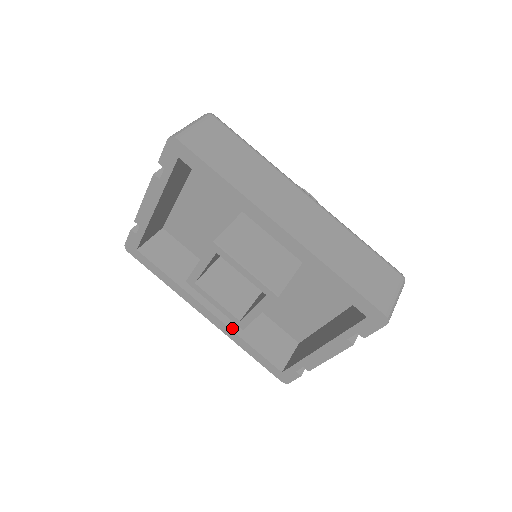
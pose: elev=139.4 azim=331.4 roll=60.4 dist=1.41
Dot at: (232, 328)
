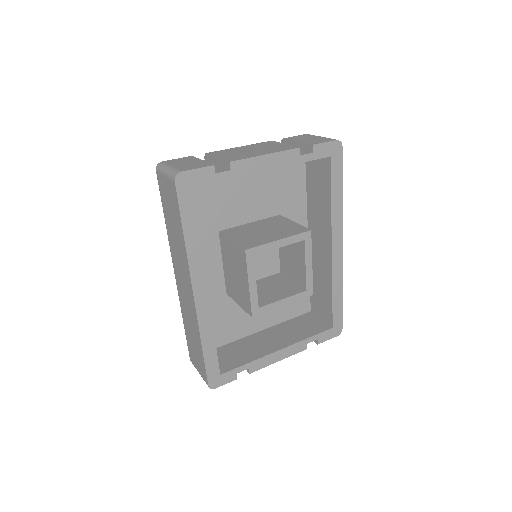
Dot at: (211, 316)
